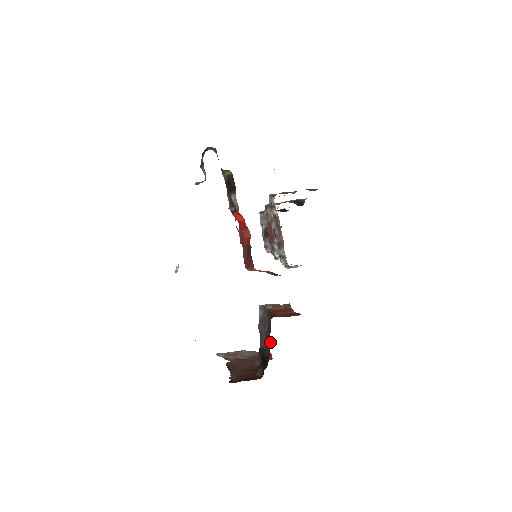
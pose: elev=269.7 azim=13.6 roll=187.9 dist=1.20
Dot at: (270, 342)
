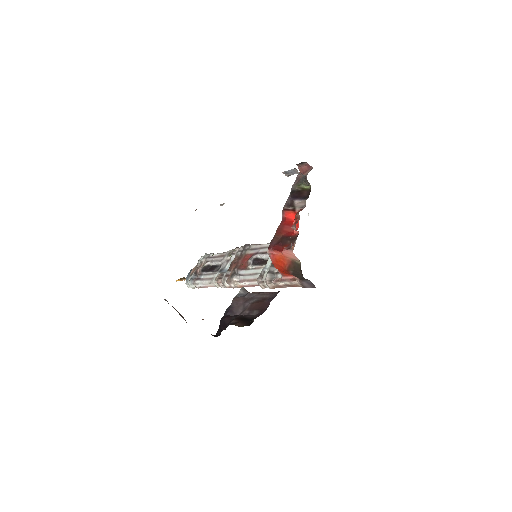
Dot at: (267, 306)
